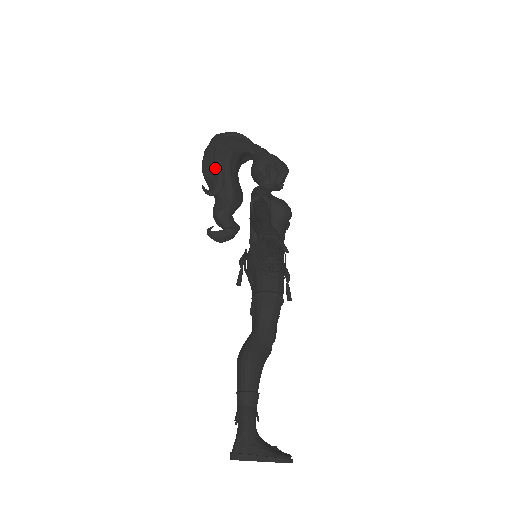
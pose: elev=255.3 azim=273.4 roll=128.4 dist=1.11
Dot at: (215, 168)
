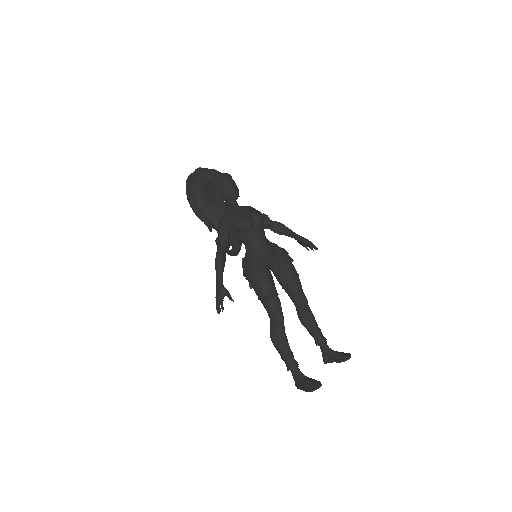
Dot at: (198, 216)
